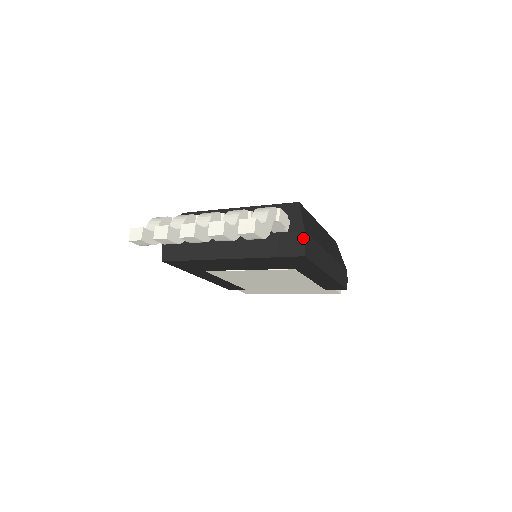
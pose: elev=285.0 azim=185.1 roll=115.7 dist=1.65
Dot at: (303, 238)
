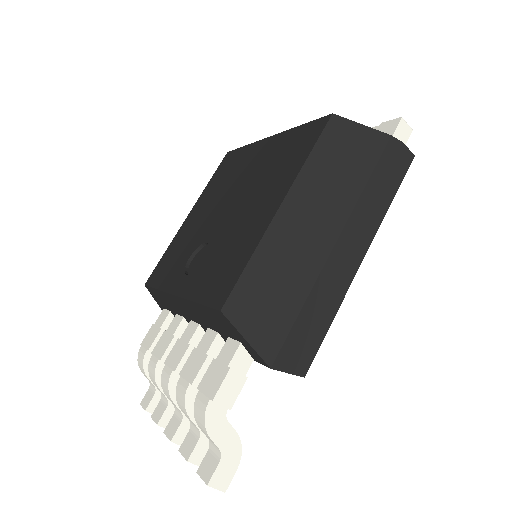
Dot at: occluded
